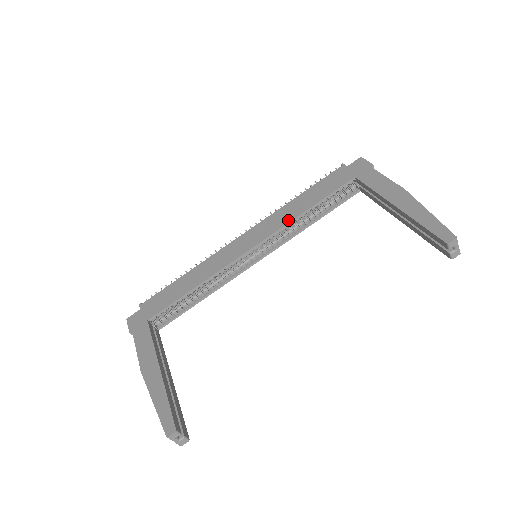
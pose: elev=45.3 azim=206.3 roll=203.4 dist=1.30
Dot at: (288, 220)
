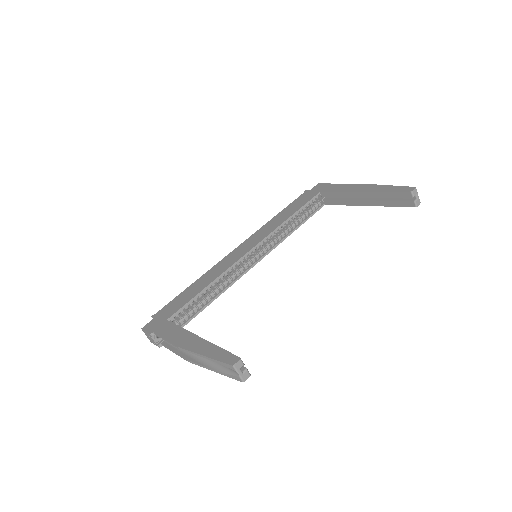
Dot at: (276, 226)
